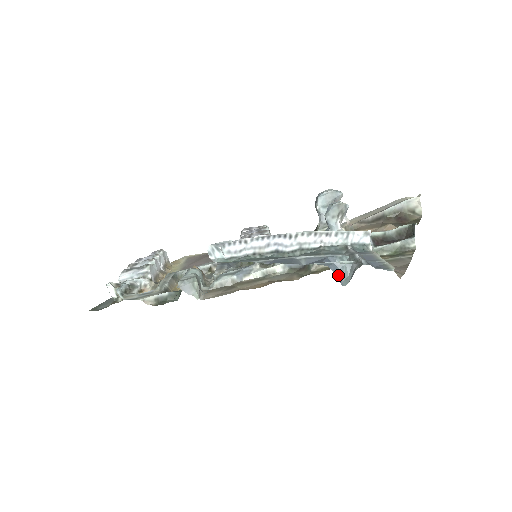
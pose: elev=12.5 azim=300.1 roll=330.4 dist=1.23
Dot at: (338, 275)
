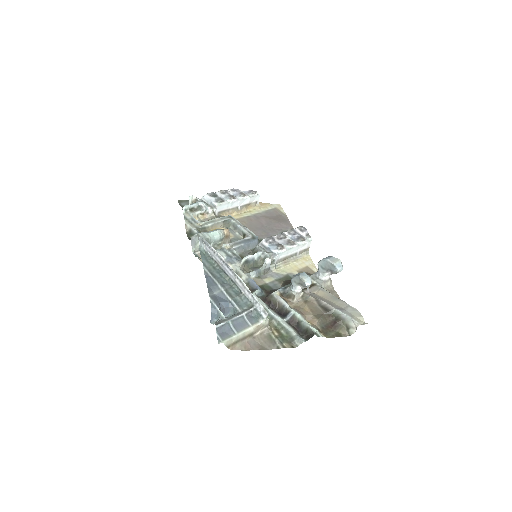
Dot at: (214, 316)
